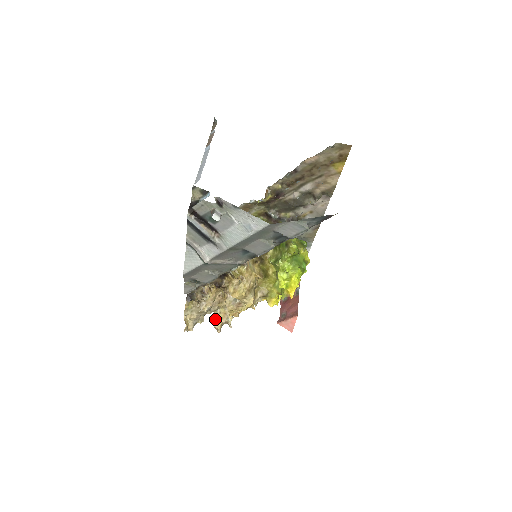
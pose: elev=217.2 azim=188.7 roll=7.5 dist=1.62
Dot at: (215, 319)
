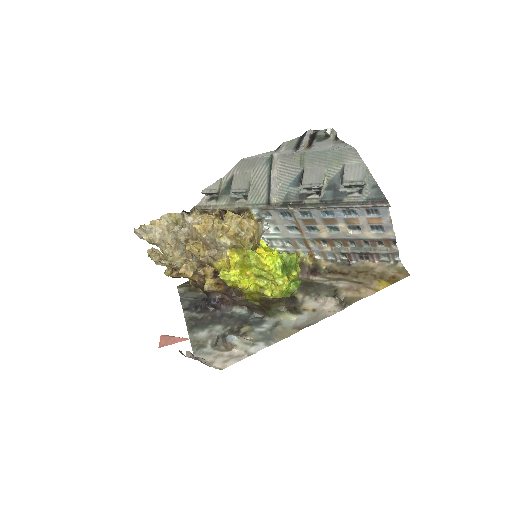
Dot at: occluded
